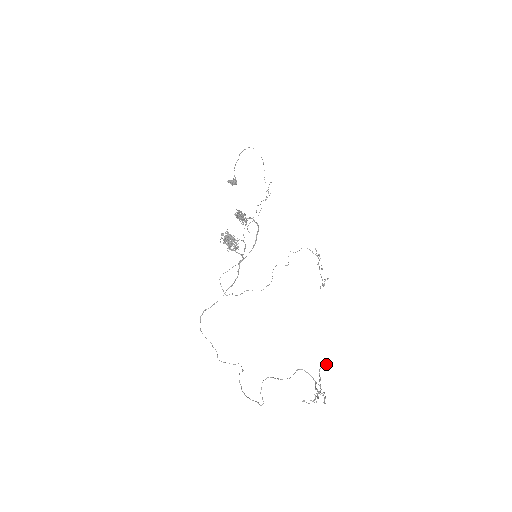
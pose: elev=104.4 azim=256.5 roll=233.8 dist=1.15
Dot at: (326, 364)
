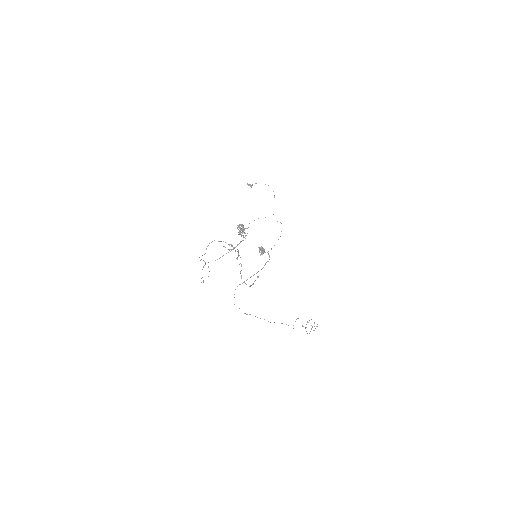
Dot at: (257, 277)
